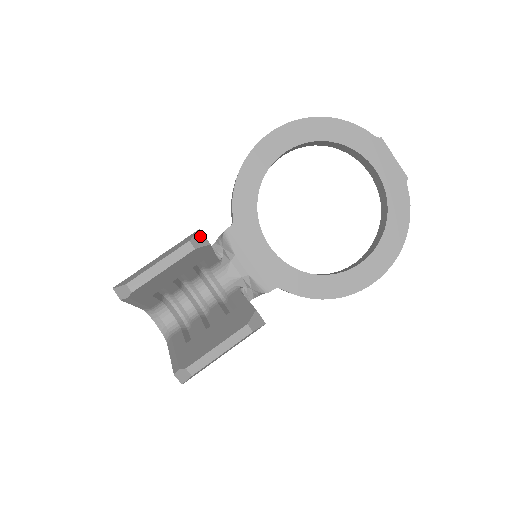
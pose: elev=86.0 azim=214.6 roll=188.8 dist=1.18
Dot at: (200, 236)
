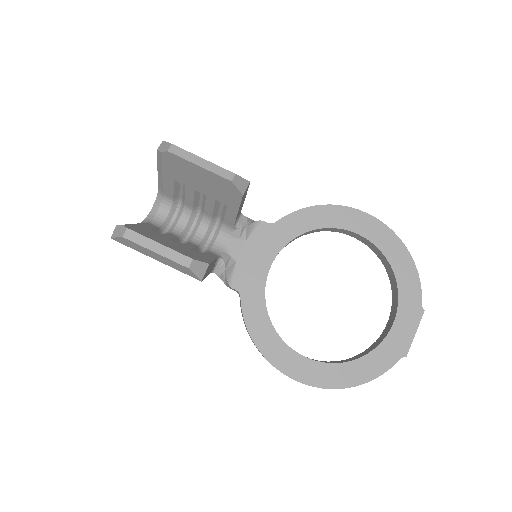
Dot at: (245, 183)
